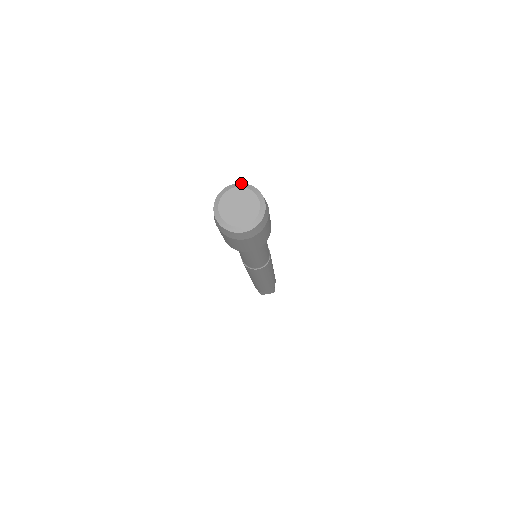
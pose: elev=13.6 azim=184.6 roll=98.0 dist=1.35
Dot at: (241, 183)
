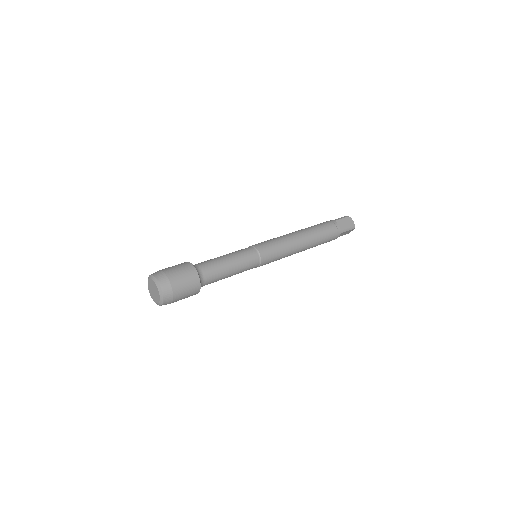
Dot at: (149, 275)
